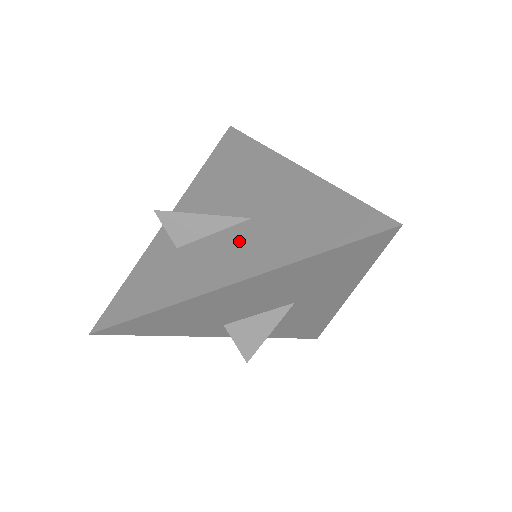
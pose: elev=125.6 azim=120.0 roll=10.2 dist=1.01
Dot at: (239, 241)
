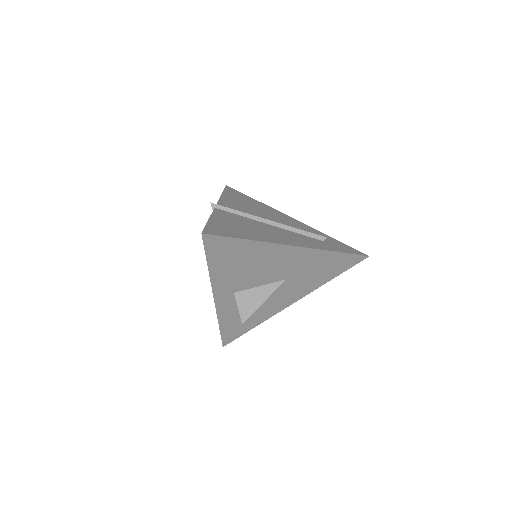
Dot at: (286, 290)
